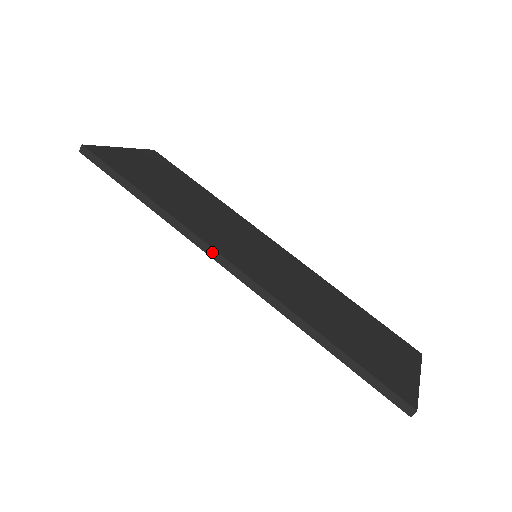
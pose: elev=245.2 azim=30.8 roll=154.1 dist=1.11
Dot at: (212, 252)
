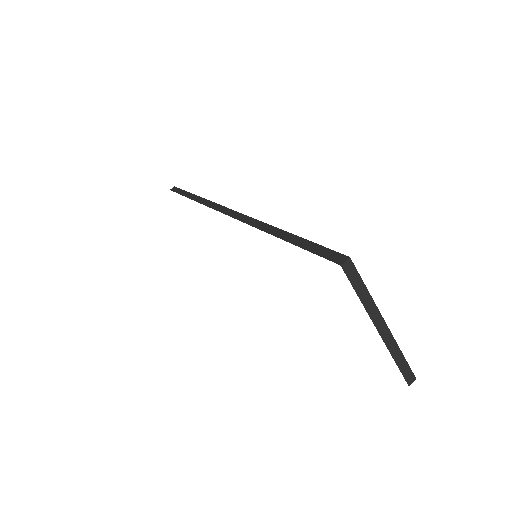
Dot at: (218, 207)
